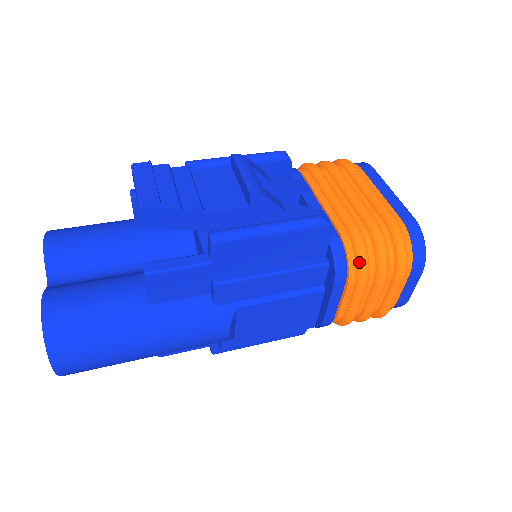
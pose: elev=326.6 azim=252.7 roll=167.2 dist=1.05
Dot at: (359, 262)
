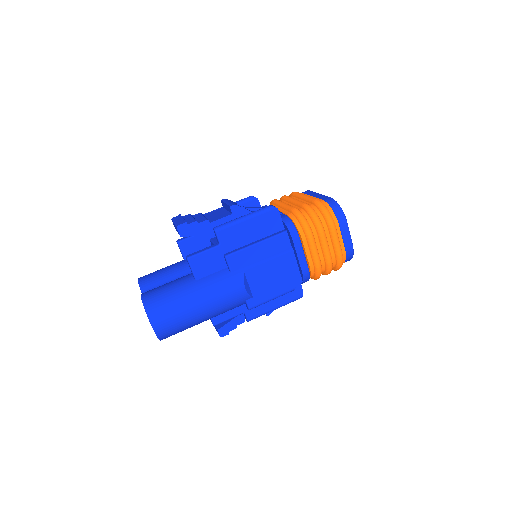
Dot at: (302, 223)
